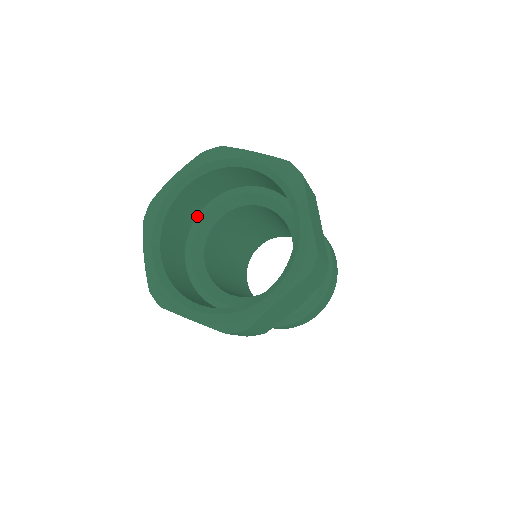
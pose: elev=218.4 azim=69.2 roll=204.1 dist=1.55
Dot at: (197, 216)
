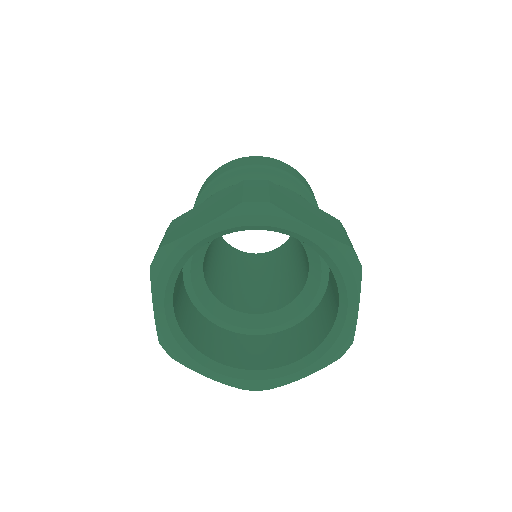
Dot at: occluded
